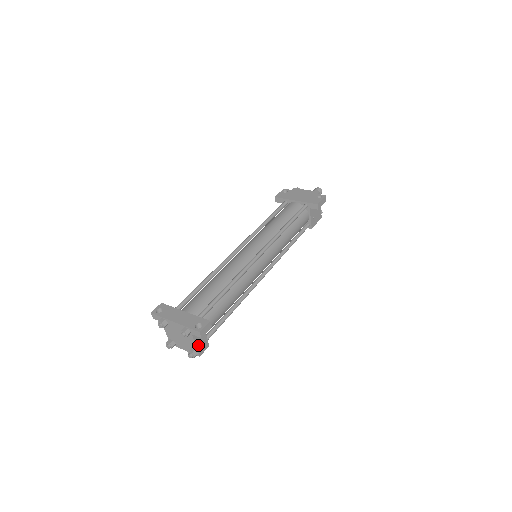
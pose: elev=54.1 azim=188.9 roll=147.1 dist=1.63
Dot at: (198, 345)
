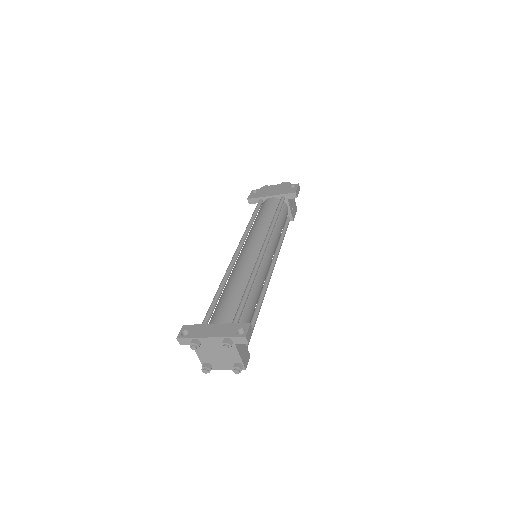
Dot at: (242, 356)
